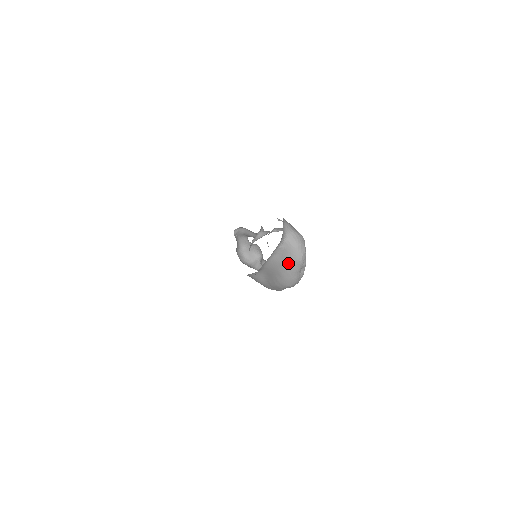
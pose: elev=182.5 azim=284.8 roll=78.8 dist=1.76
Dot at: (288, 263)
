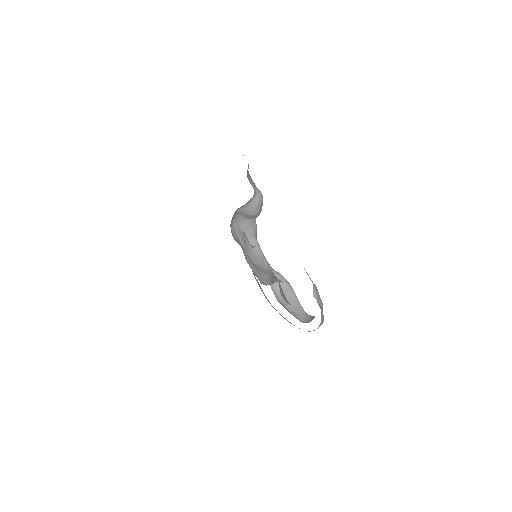
Dot at: (289, 322)
